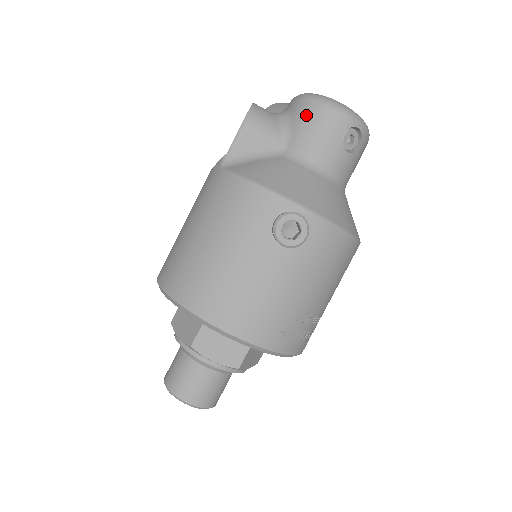
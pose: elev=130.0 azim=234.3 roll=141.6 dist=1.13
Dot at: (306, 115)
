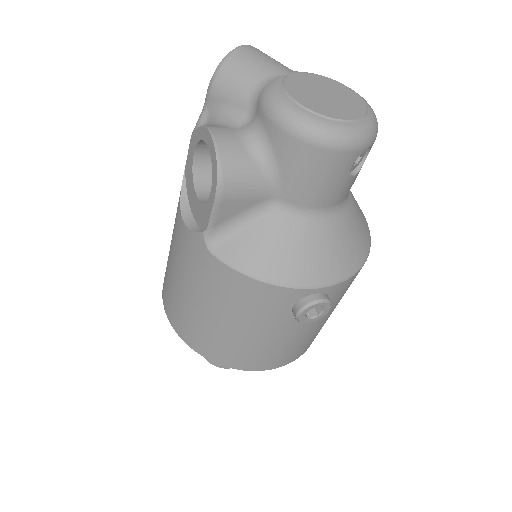
Dot at: (298, 159)
